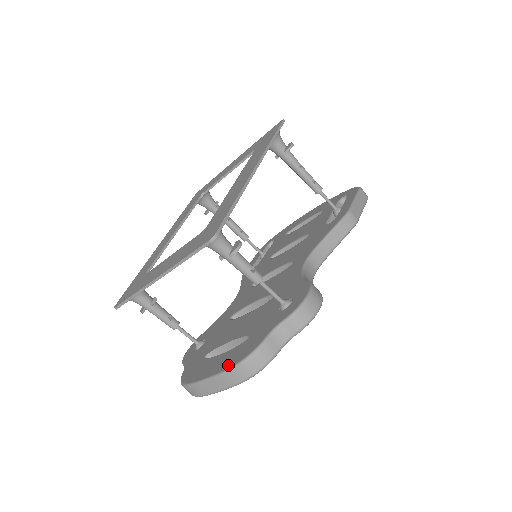
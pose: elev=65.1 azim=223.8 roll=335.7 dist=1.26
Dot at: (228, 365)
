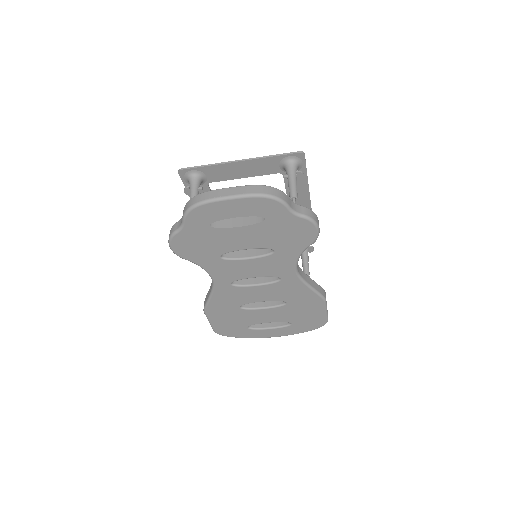
Dot at: occluded
